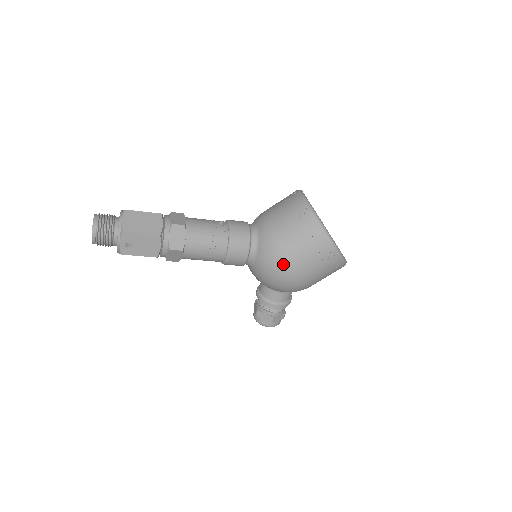
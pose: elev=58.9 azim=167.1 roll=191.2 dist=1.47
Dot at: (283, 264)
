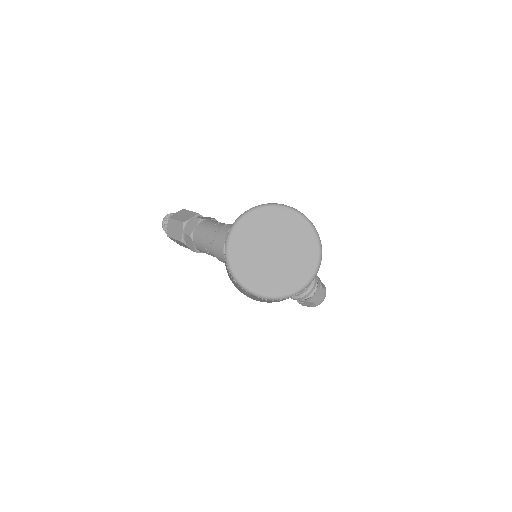
Dot at: occluded
